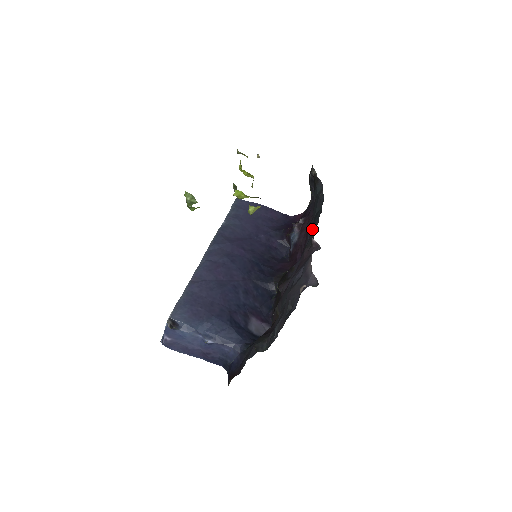
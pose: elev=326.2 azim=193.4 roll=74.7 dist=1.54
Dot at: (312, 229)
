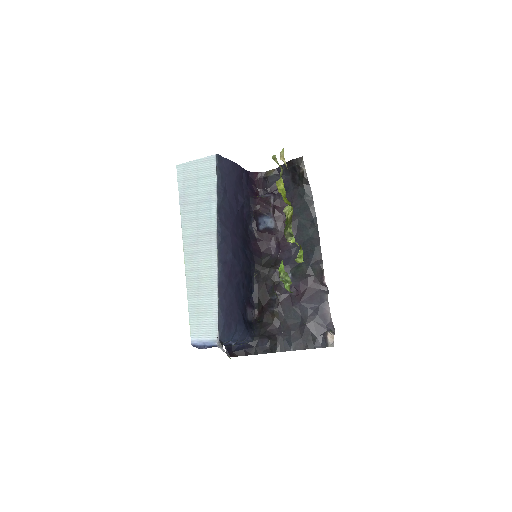
Dot at: (299, 238)
